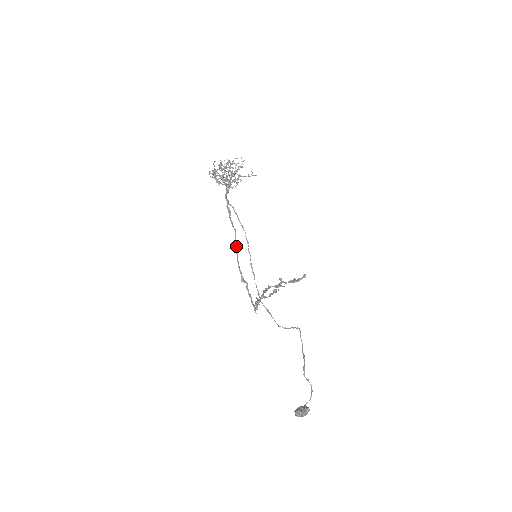
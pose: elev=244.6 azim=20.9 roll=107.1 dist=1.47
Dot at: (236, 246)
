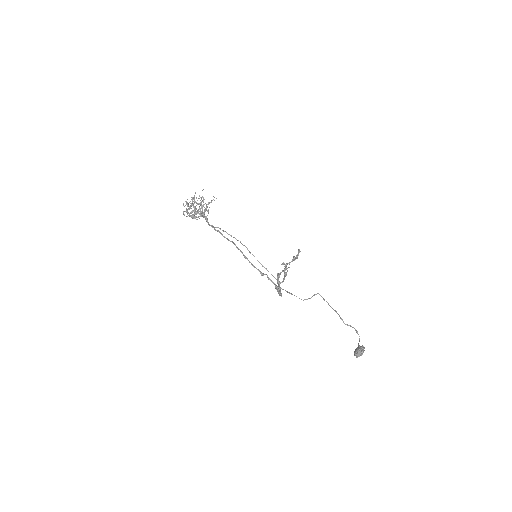
Dot at: (242, 253)
